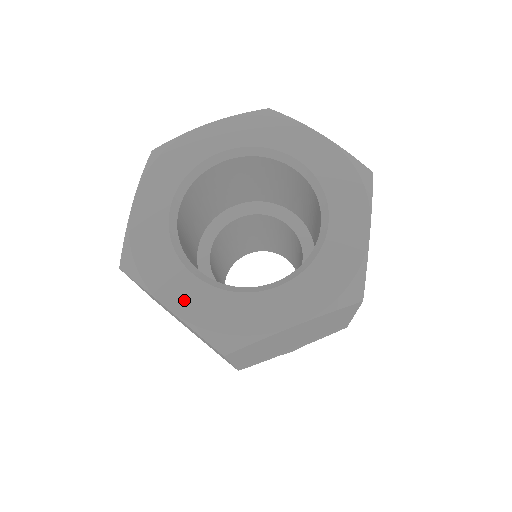
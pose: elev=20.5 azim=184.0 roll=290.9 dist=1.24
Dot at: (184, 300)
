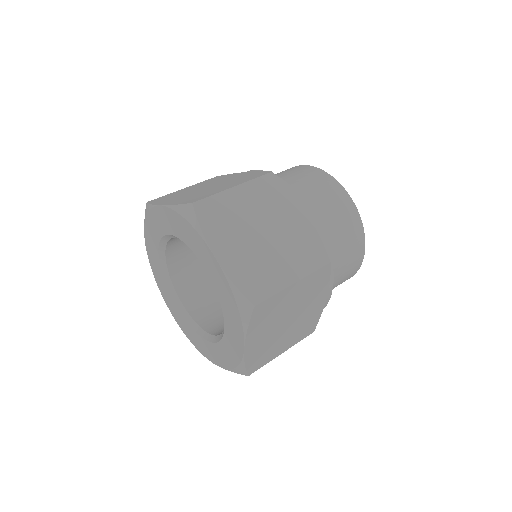
Dot at: (175, 315)
